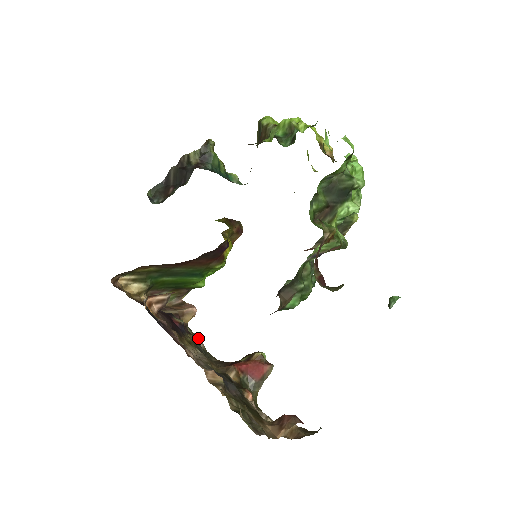
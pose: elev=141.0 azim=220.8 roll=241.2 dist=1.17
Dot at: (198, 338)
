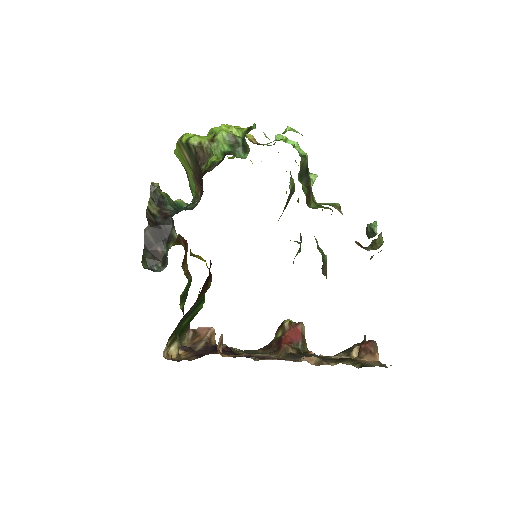
Dot at: occluded
